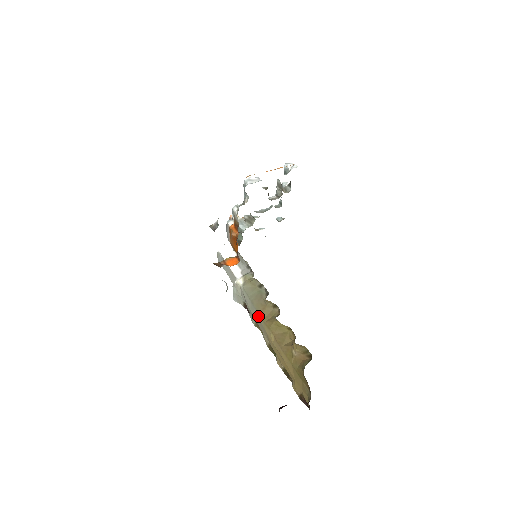
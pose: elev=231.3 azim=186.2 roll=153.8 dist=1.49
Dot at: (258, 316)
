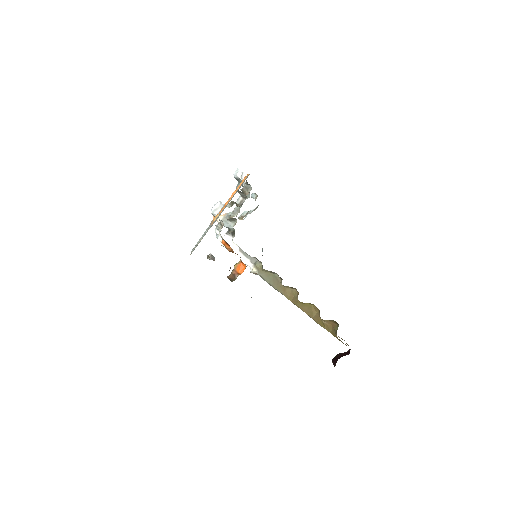
Dot at: occluded
